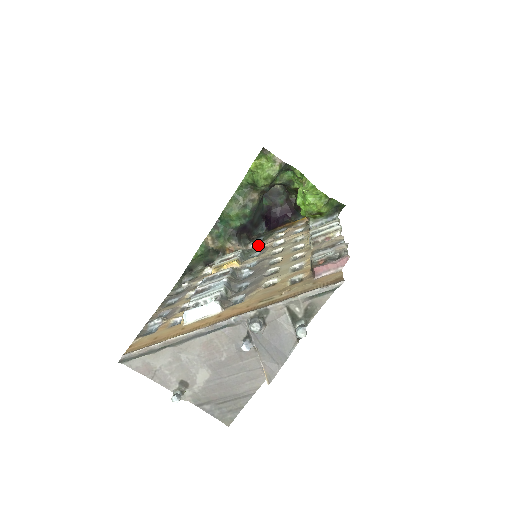
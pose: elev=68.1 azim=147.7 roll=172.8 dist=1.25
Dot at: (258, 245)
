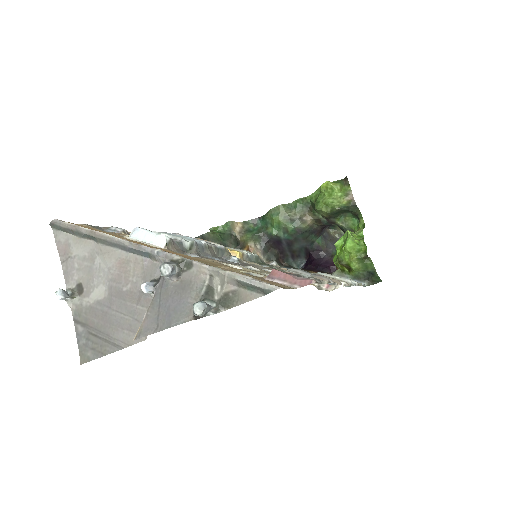
Dot at: occluded
